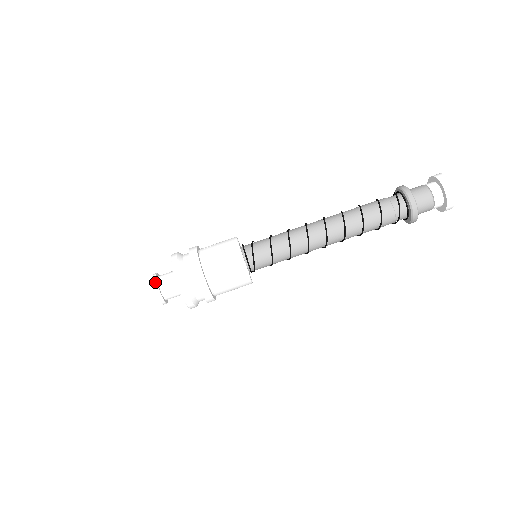
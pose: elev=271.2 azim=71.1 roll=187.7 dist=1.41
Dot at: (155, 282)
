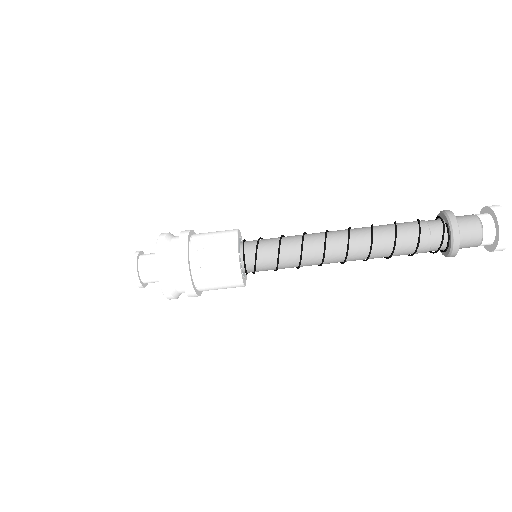
Dot at: (139, 284)
